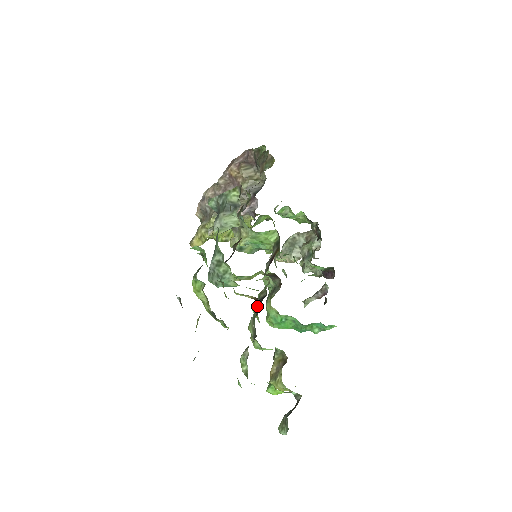
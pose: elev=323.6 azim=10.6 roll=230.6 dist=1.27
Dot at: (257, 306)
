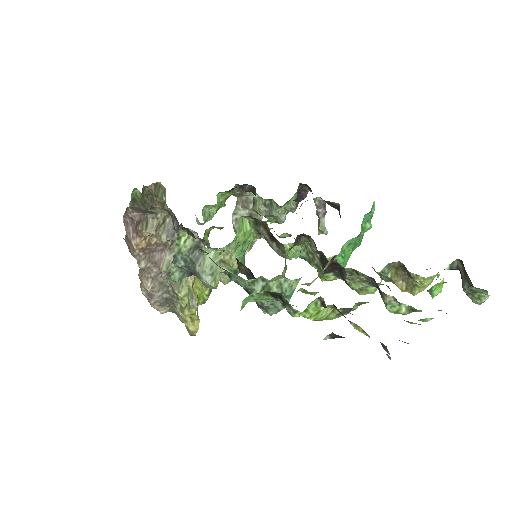
Dot at: (329, 270)
